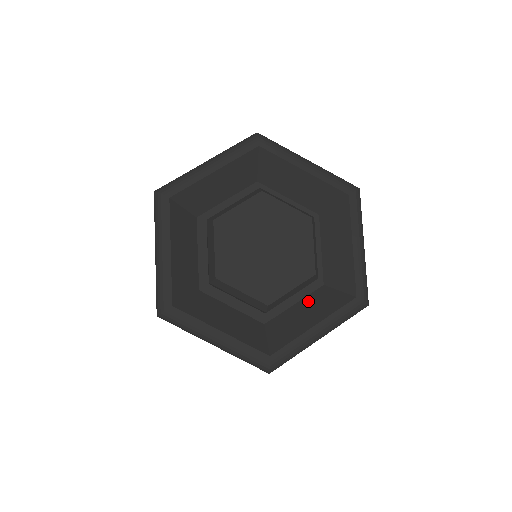
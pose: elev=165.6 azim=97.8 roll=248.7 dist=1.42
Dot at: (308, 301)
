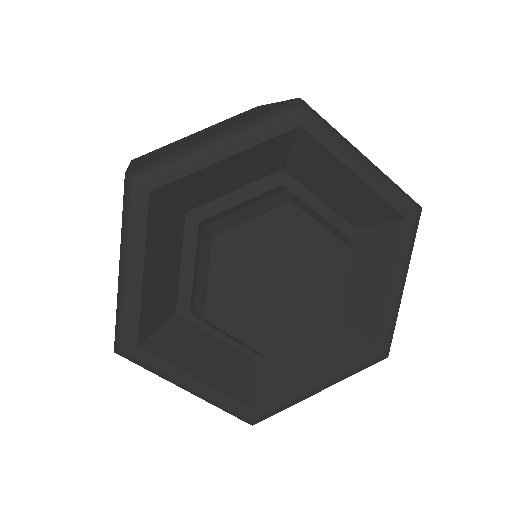
Dot at: (315, 339)
